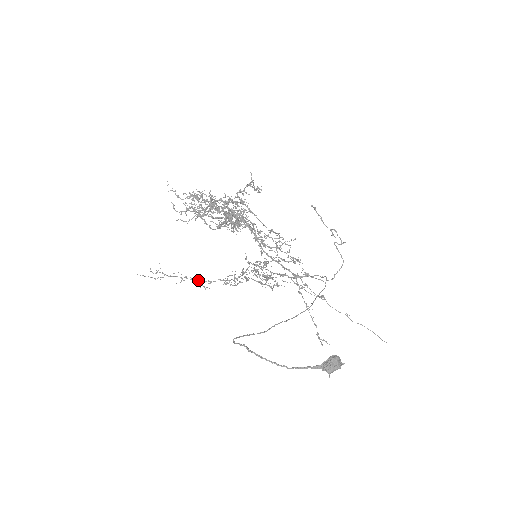
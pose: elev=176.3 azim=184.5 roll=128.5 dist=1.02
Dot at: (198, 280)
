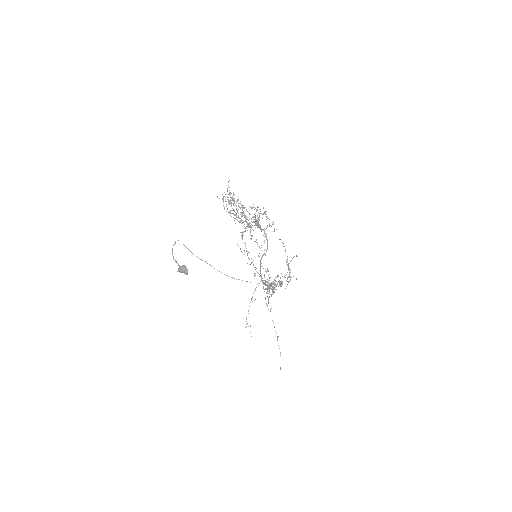
Dot at: occluded
